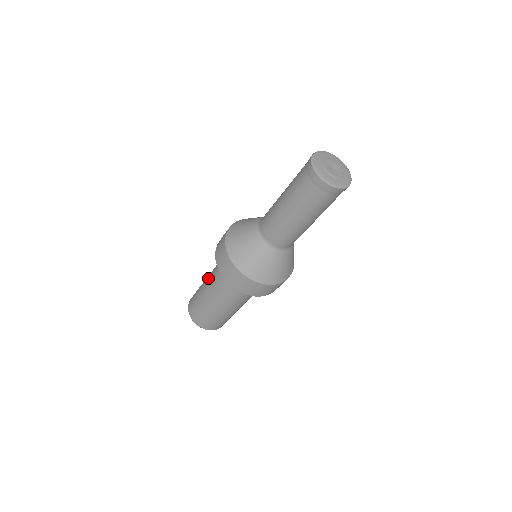
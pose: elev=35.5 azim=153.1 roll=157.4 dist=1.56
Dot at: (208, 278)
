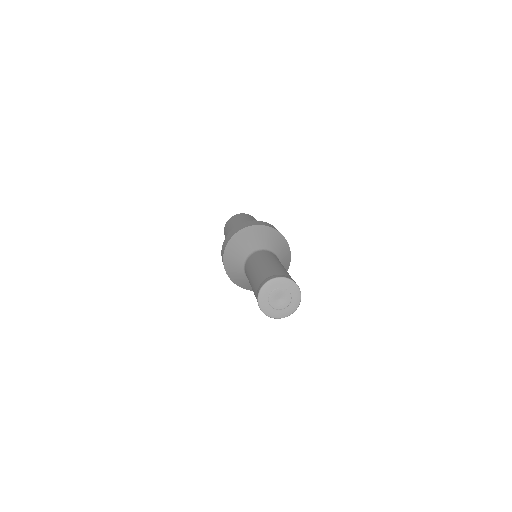
Dot at: occluded
